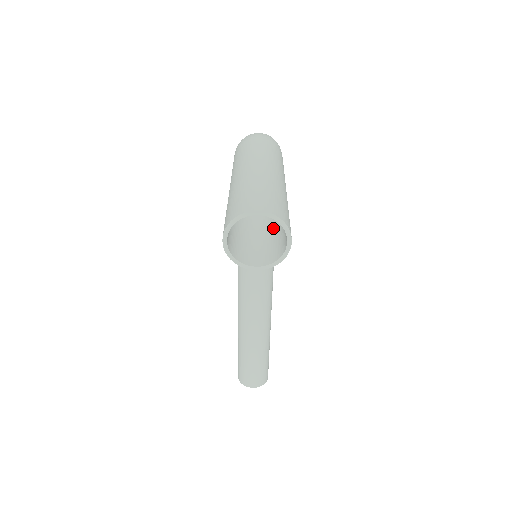
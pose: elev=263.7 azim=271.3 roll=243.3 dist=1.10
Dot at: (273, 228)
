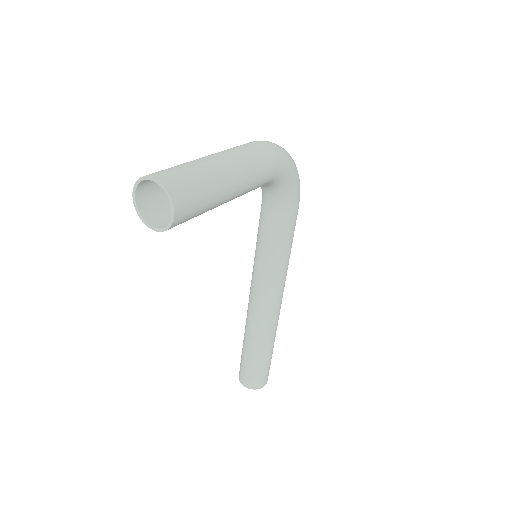
Dot at: occluded
